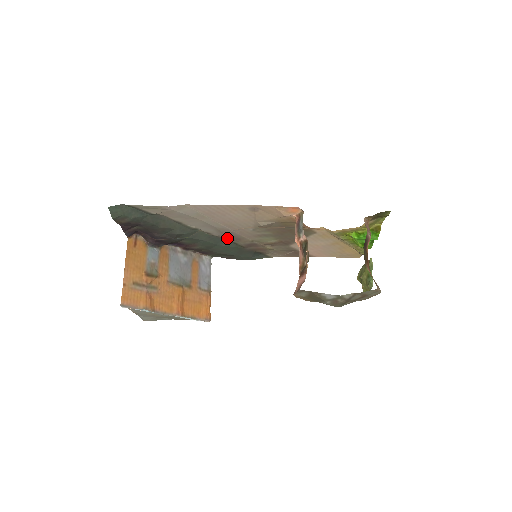
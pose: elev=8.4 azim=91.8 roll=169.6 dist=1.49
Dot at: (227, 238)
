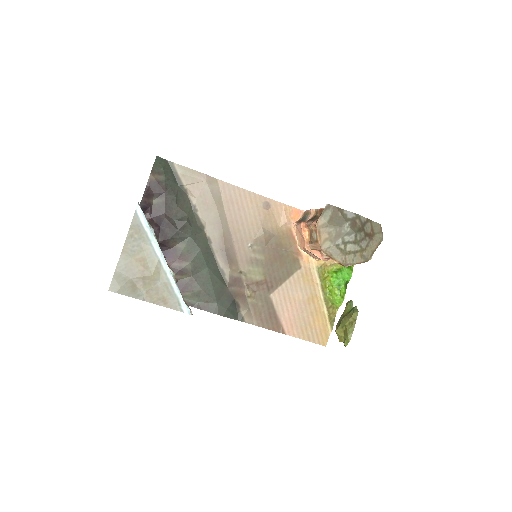
Dot at: (221, 257)
